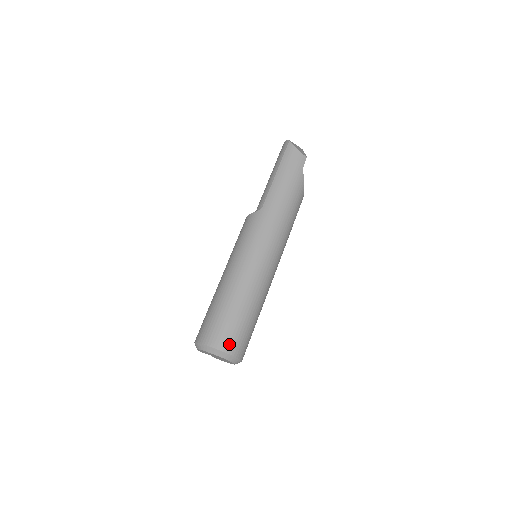
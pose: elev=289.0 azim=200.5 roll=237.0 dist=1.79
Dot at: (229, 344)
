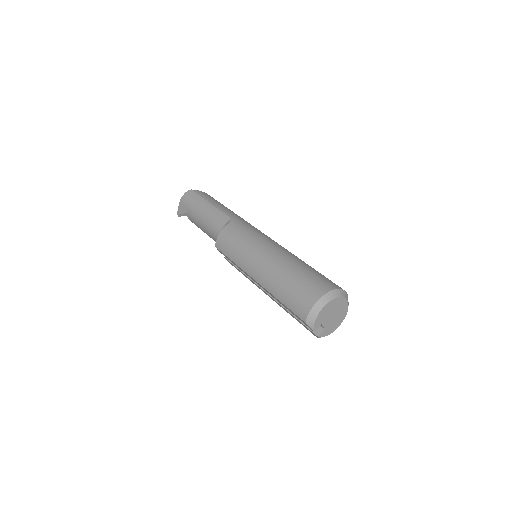
Dot at: occluded
